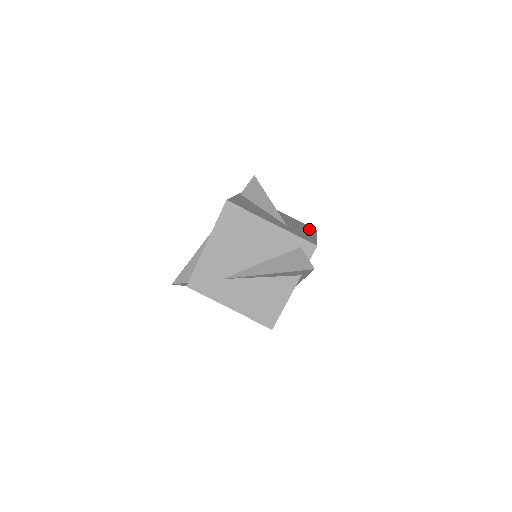
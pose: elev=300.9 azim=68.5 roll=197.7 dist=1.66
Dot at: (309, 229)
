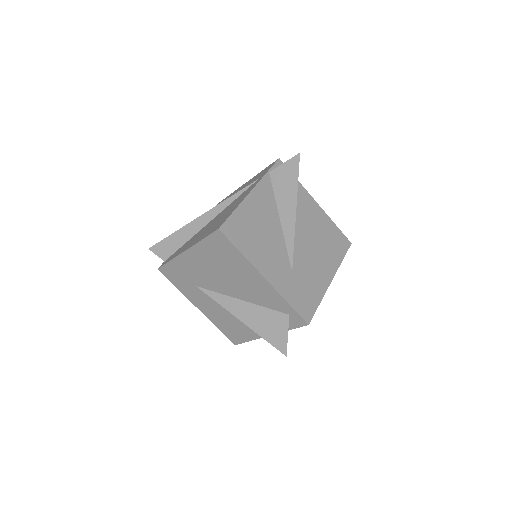
Dot at: (335, 253)
